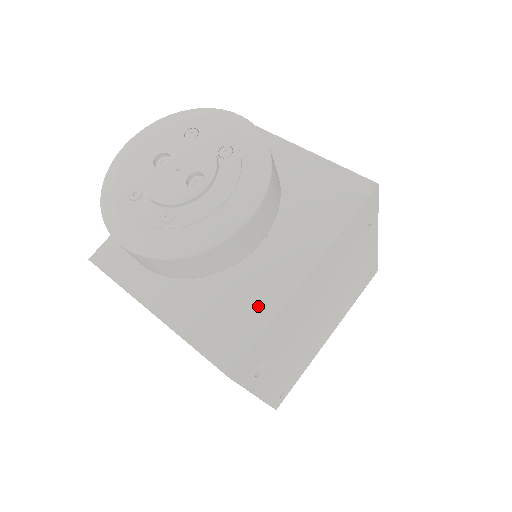
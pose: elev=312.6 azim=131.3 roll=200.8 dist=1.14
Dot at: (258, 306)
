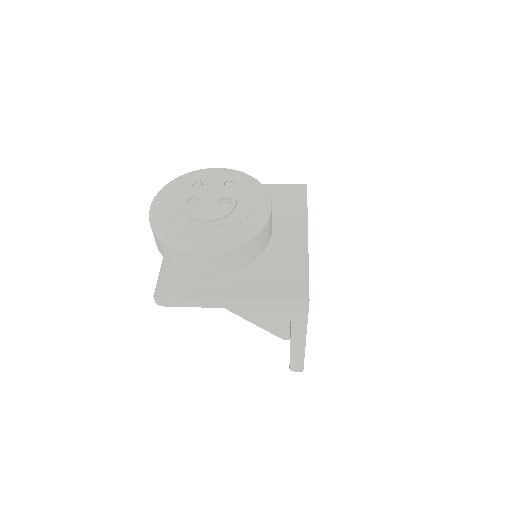
Dot at: (294, 262)
